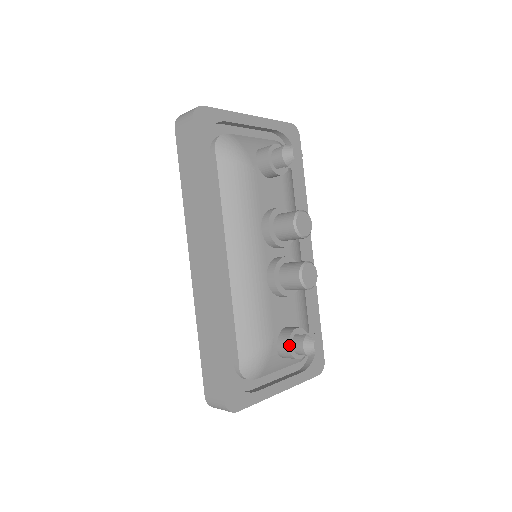
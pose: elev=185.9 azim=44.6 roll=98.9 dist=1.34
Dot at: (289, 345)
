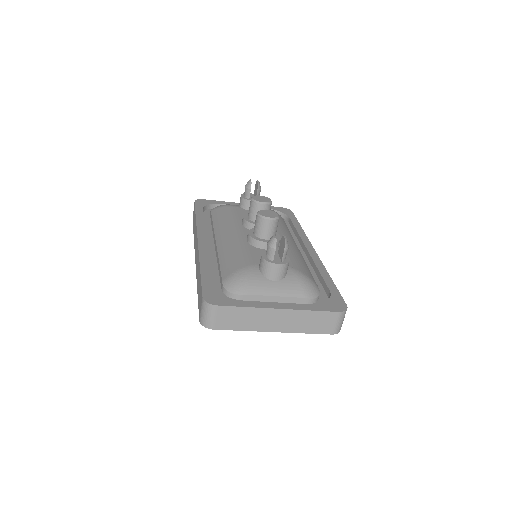
Dot at: (262, 255)
